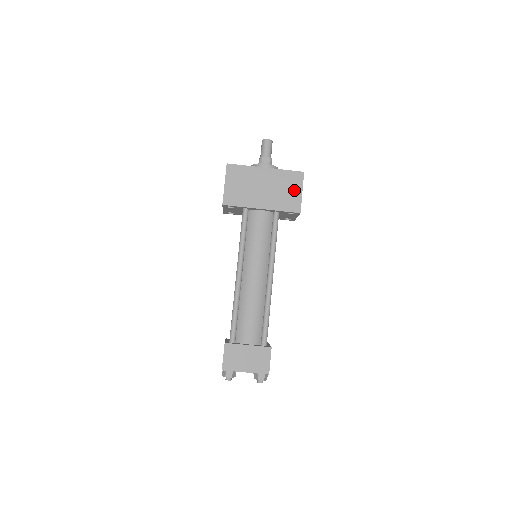
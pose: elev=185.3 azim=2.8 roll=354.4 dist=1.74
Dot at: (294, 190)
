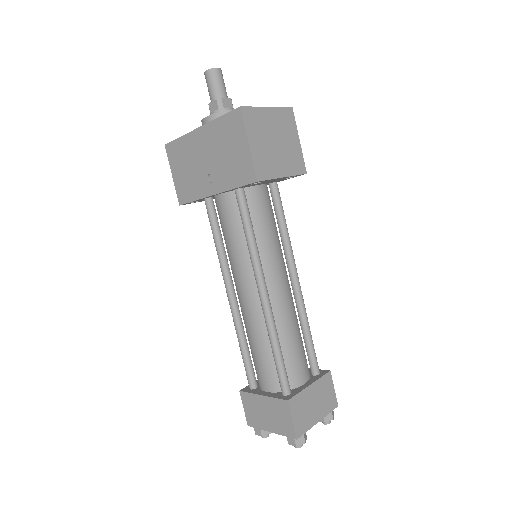
Dot at: (238, 146)
